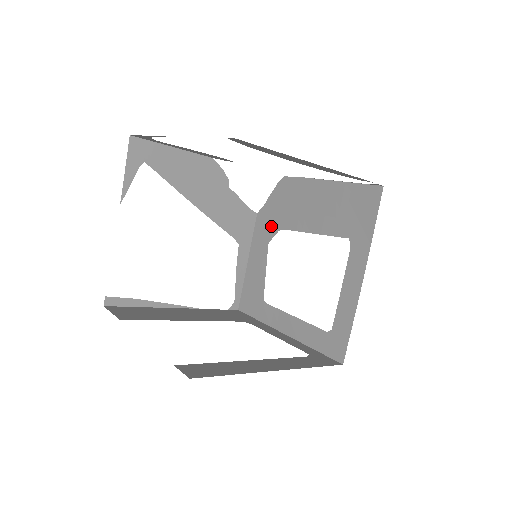
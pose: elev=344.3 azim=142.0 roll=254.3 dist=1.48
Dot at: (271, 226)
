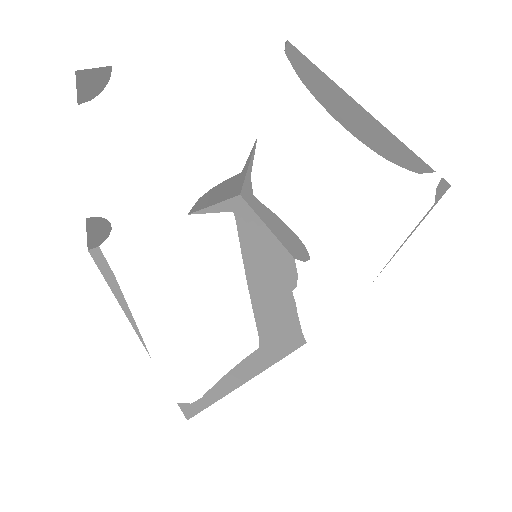
Dot at: occluded
